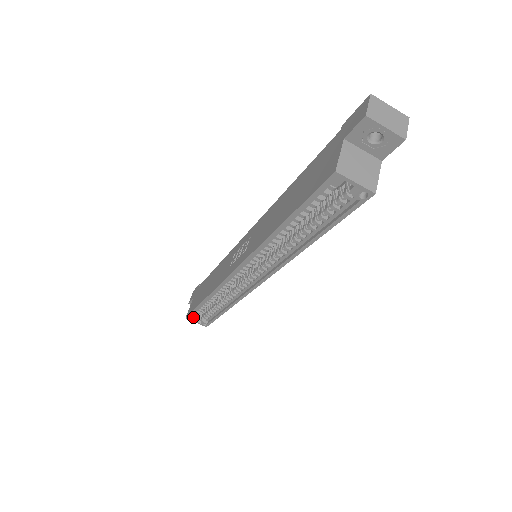
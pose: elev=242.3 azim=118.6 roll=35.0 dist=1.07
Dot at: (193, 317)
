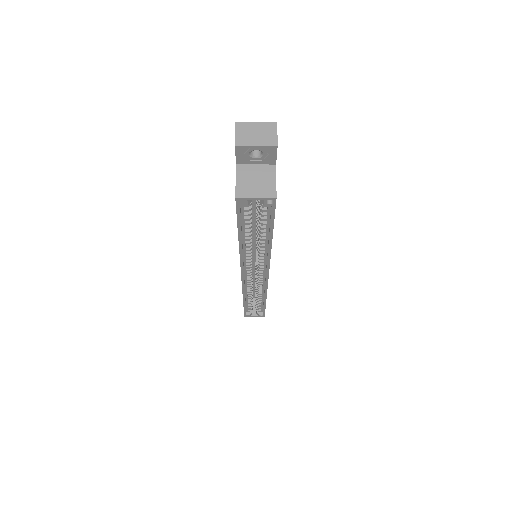
Dot at: (249, 314)
